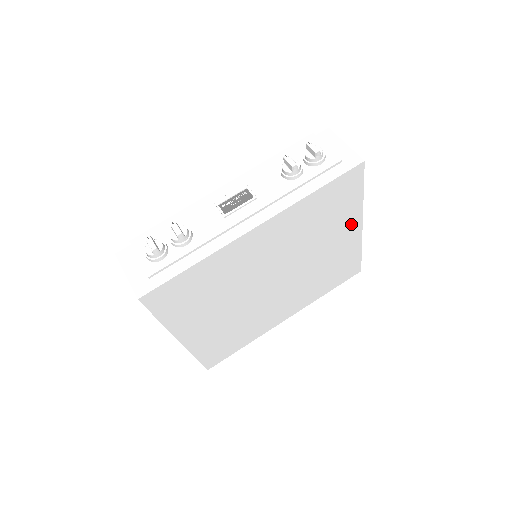
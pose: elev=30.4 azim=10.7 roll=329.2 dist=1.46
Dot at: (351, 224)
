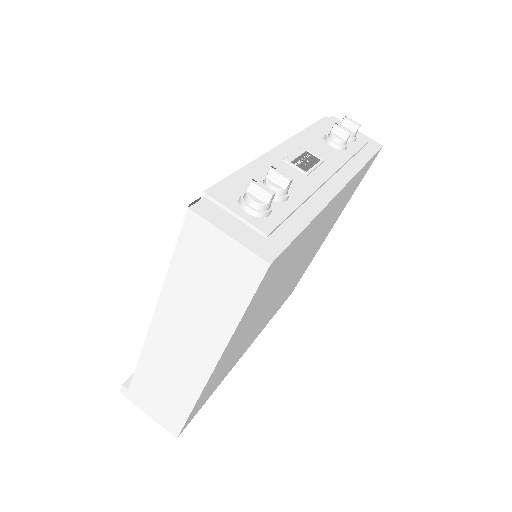
Dot at: (333, 223)
